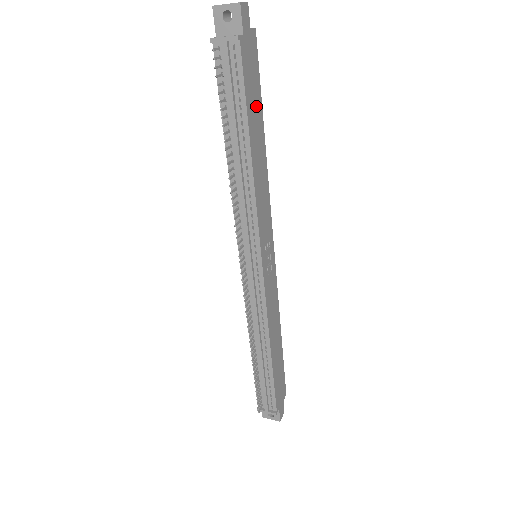
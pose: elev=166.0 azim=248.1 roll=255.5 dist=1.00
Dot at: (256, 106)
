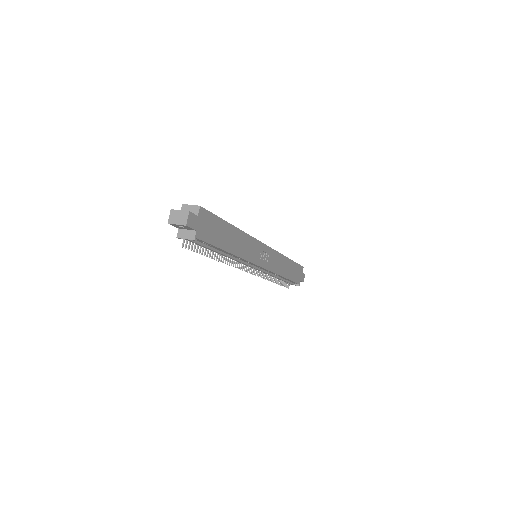
Dot at: (221, 231)
